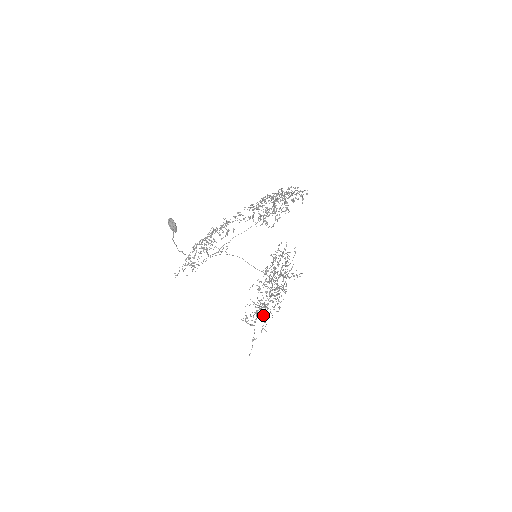
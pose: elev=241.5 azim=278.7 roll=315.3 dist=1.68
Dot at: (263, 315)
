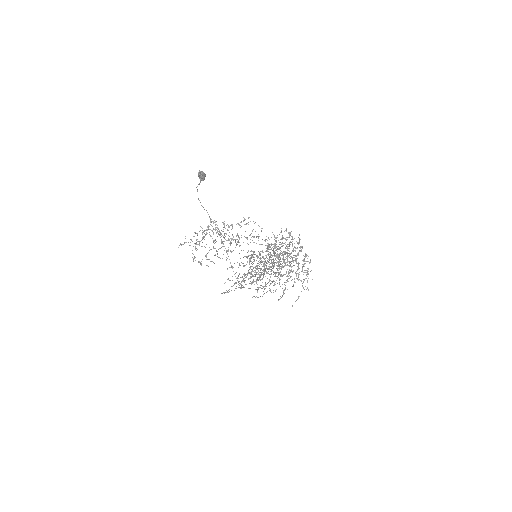
Dot at: occluded
